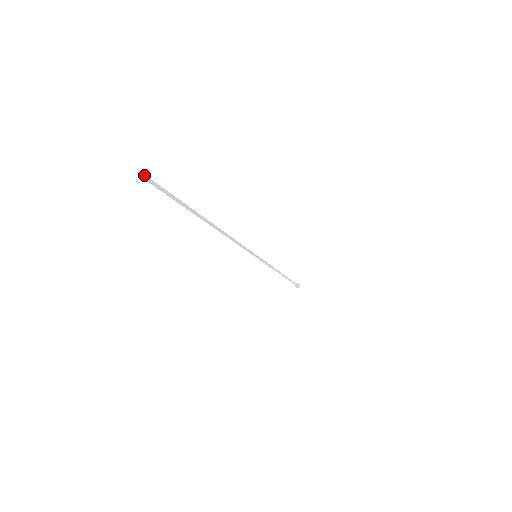
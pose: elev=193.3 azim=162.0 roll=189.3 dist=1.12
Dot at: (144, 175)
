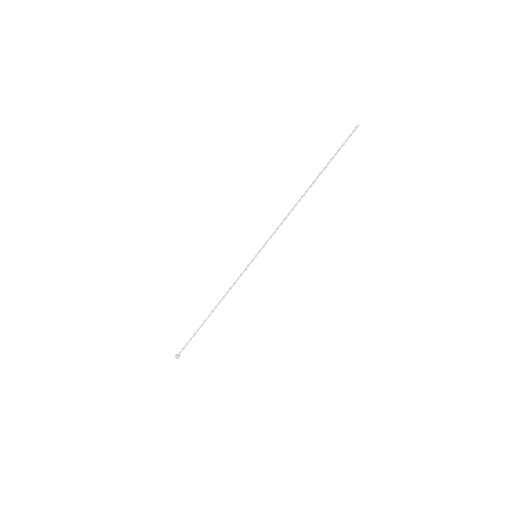
Dot at: occluded
